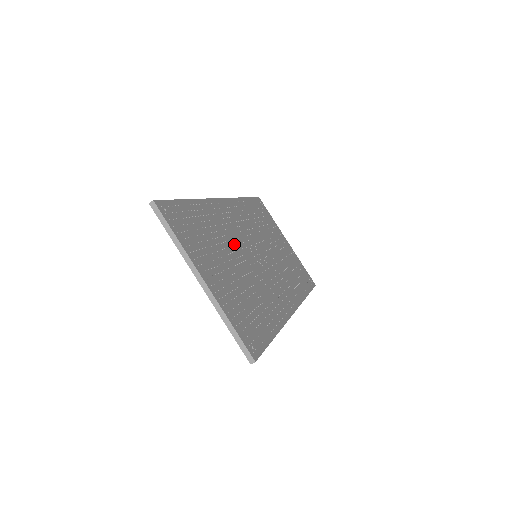
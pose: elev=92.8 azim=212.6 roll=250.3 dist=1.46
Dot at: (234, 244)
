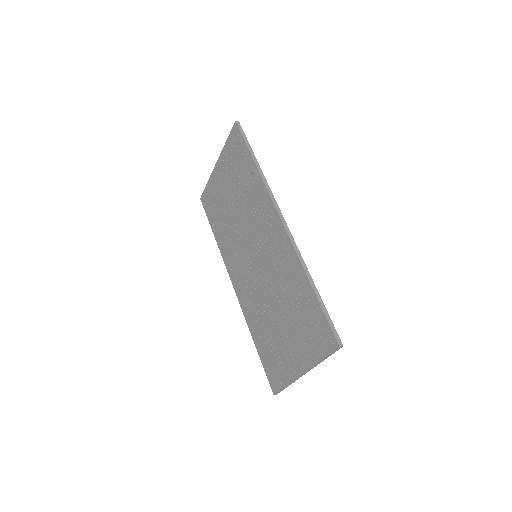
Dot at: occluded
